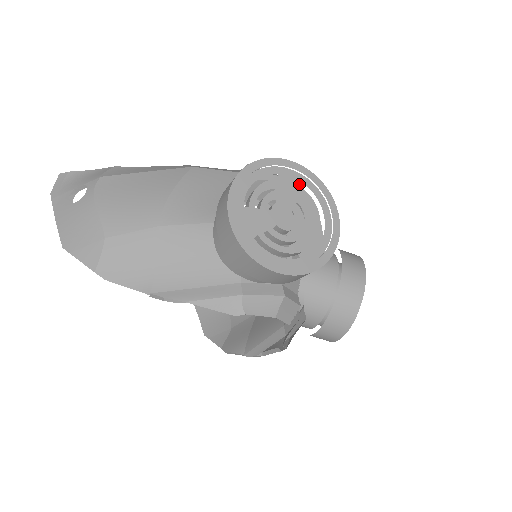
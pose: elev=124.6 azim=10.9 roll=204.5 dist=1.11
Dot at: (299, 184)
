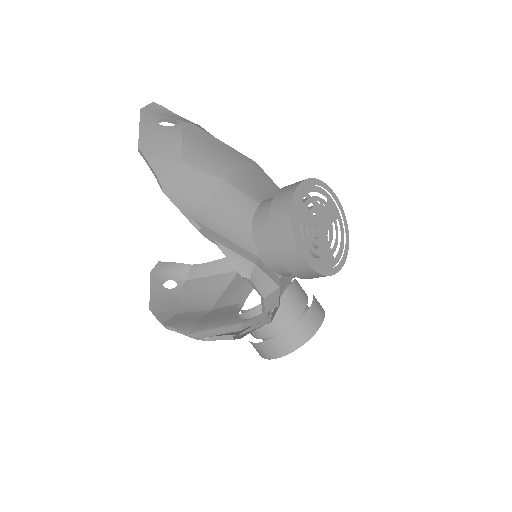
Dot at: (335, 215)
